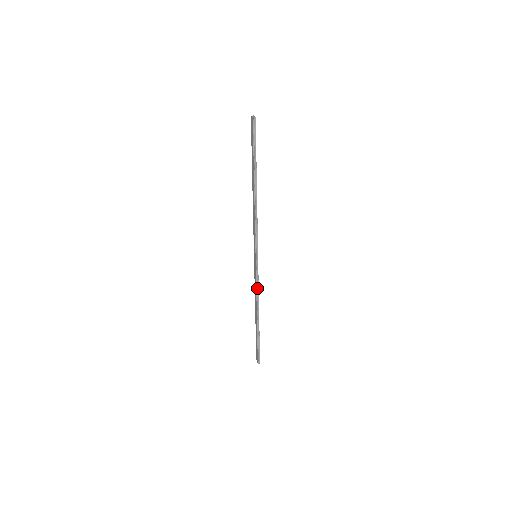
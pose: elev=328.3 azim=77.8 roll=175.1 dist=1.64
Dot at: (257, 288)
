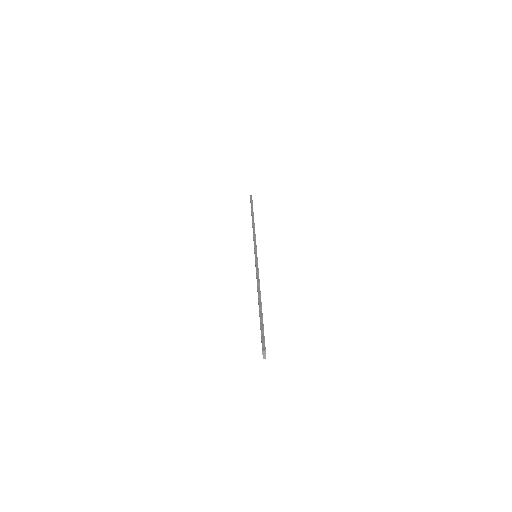
Dot at: occluded
